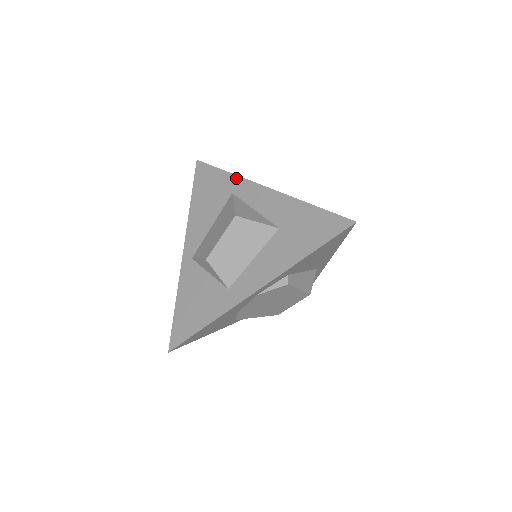
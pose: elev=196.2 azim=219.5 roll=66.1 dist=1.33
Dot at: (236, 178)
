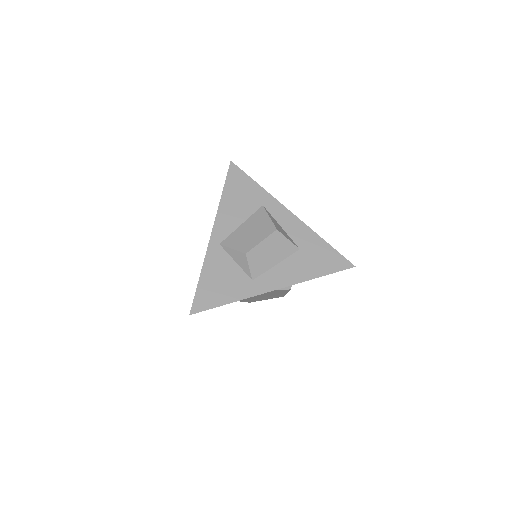
Dot at: (268, 194)
